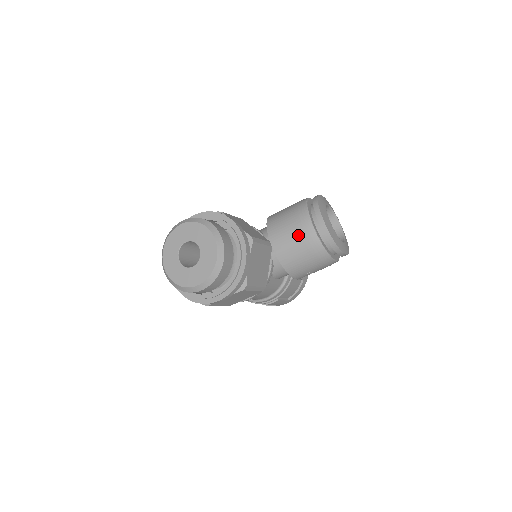
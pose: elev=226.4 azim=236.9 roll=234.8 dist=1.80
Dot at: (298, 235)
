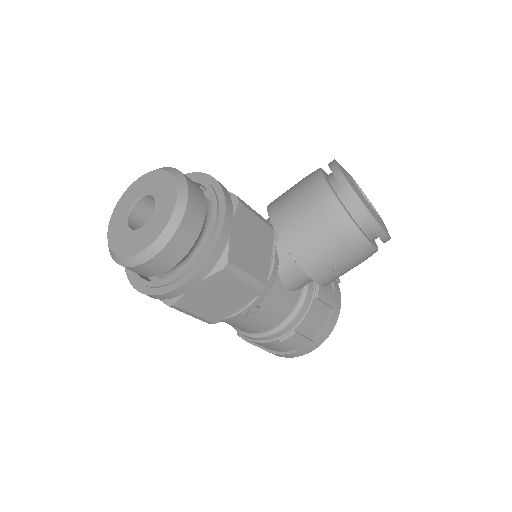
Dot at: (308, 202)
